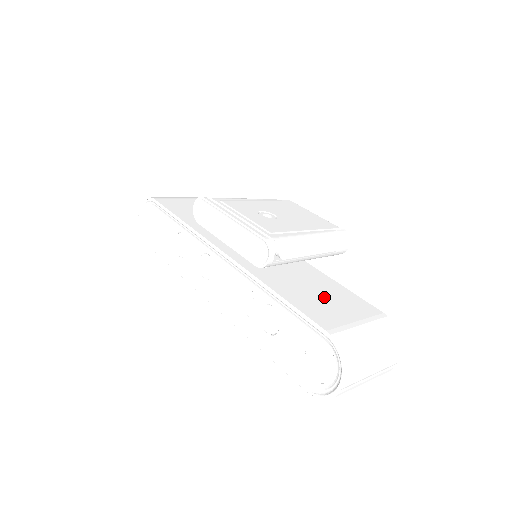
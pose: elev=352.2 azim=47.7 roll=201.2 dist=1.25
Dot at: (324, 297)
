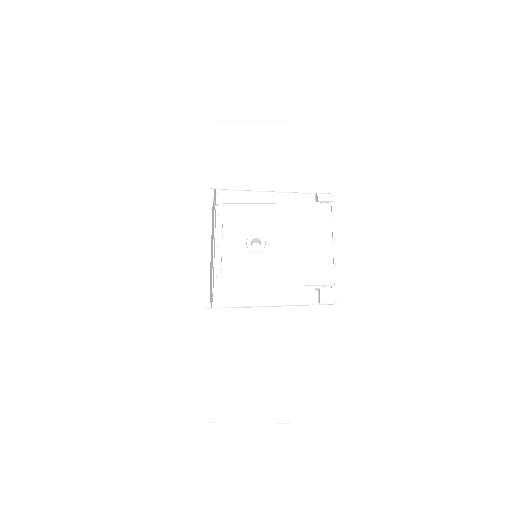
Dot at: (250, 351)
